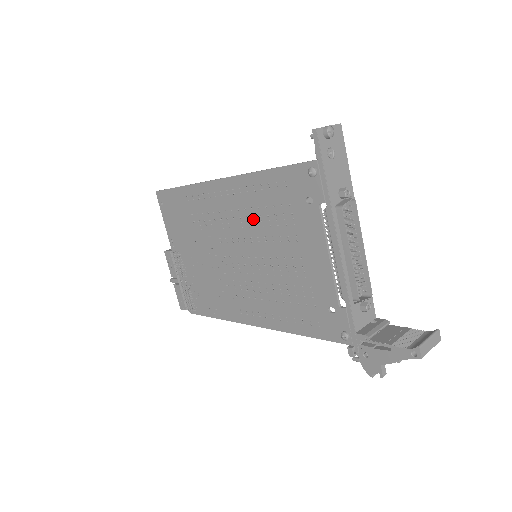
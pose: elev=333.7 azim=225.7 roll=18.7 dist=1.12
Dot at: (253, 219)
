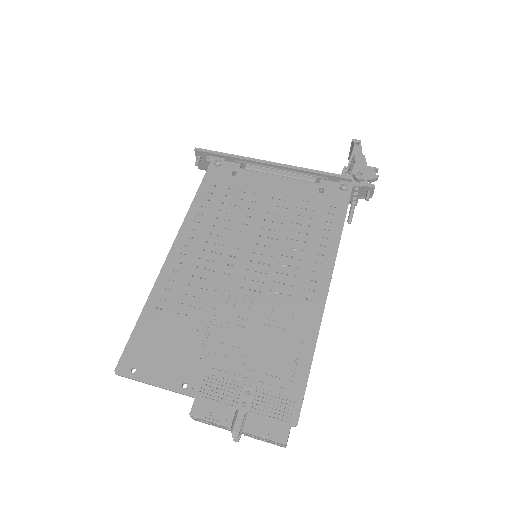
Dot at: (223, 229)
